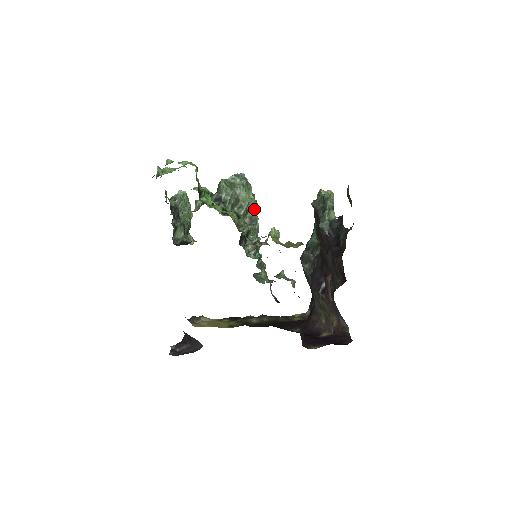
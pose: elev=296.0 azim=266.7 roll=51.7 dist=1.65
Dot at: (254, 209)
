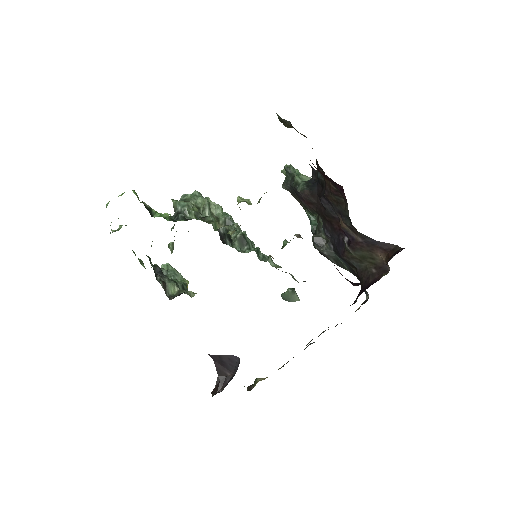
Dot at: occluded
